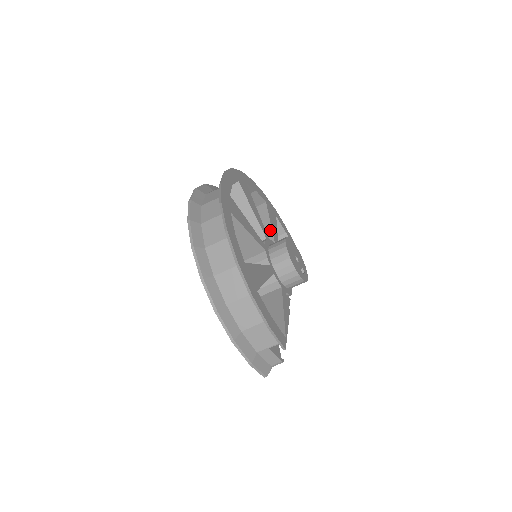
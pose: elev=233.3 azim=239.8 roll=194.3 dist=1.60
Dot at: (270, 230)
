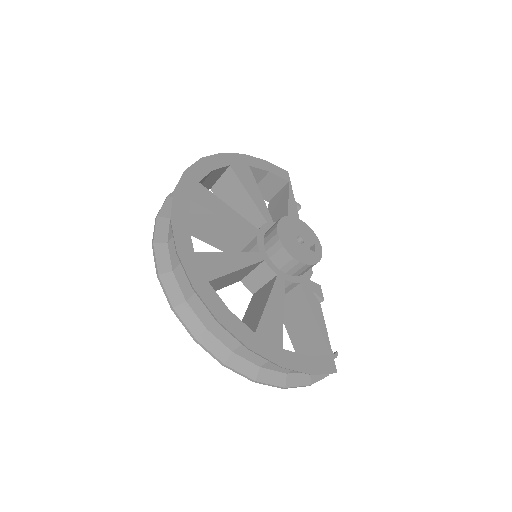
Dot at: (253, 205)
